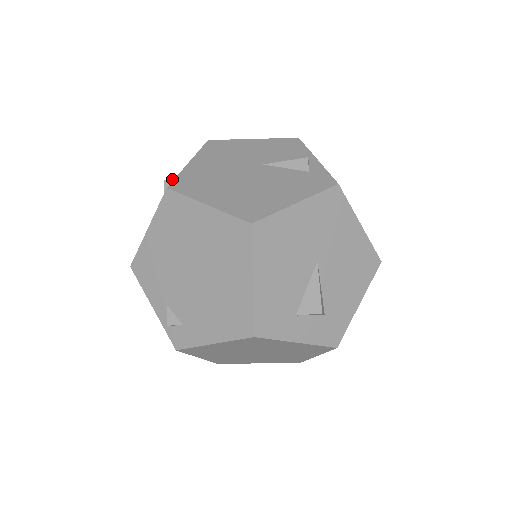
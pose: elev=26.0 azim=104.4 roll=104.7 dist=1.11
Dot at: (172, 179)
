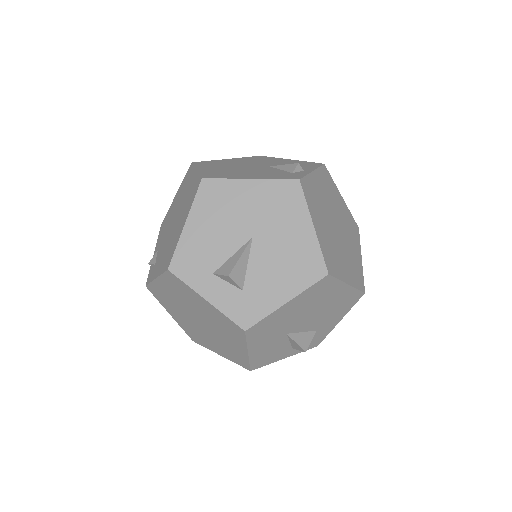
Dot at: occluded
